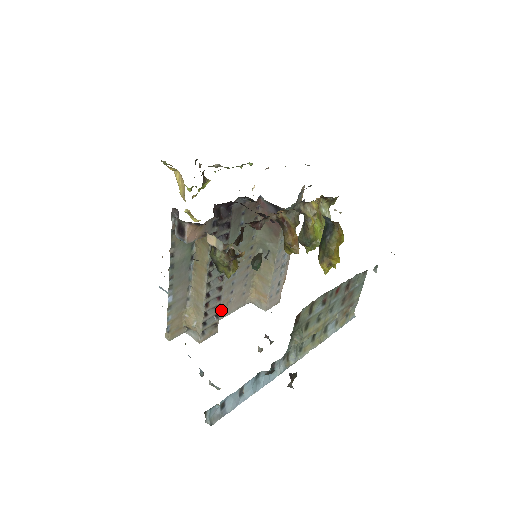
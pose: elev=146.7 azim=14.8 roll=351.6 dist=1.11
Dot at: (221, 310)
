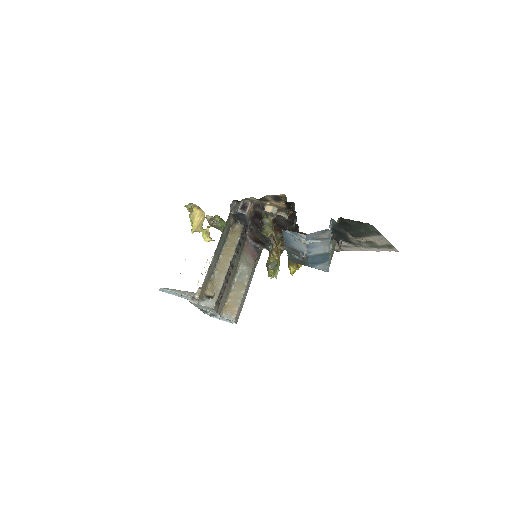
Dot at: occluded
